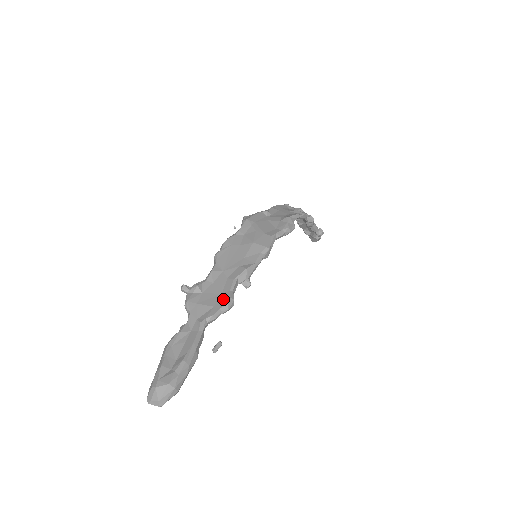
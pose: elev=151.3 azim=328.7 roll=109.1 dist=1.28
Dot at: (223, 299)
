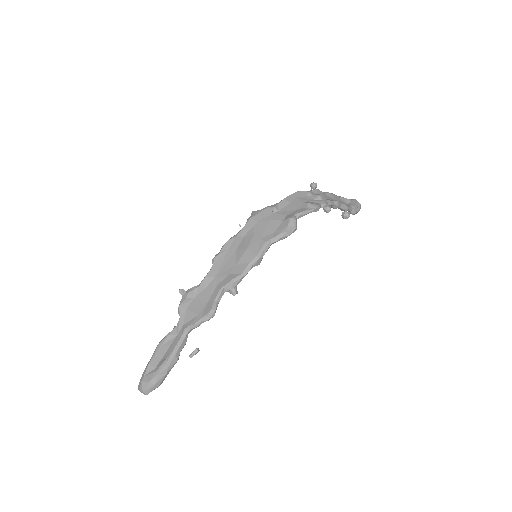
Dot at: (206, 309)
